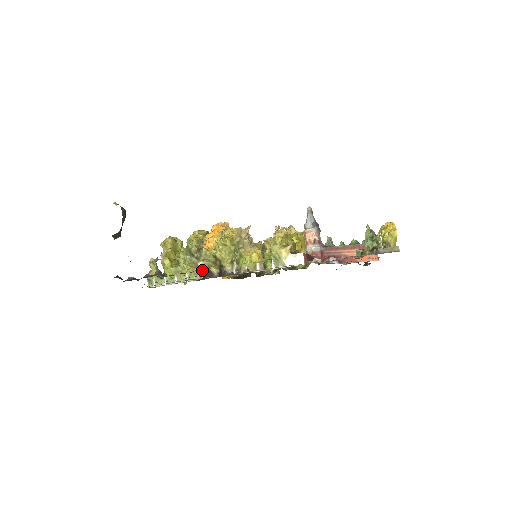
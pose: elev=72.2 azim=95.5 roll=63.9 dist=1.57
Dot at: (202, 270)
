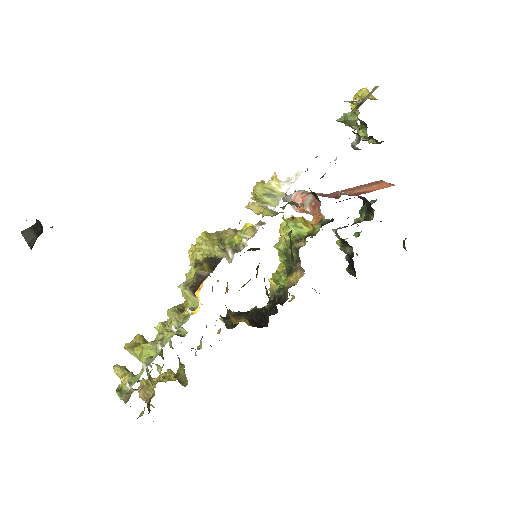
Dot at: (188, 288)
